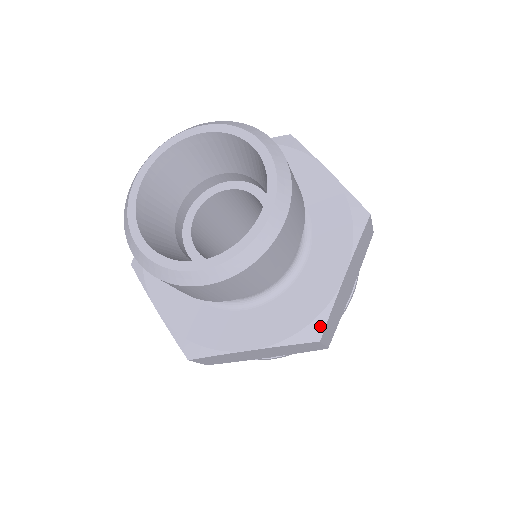
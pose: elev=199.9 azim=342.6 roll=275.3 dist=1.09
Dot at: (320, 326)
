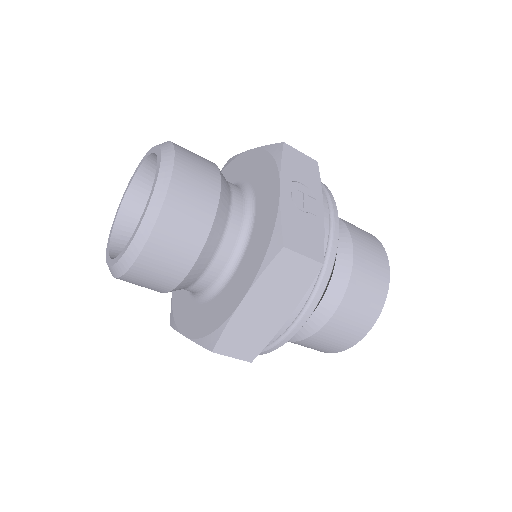
Dot at: (215, 339)
